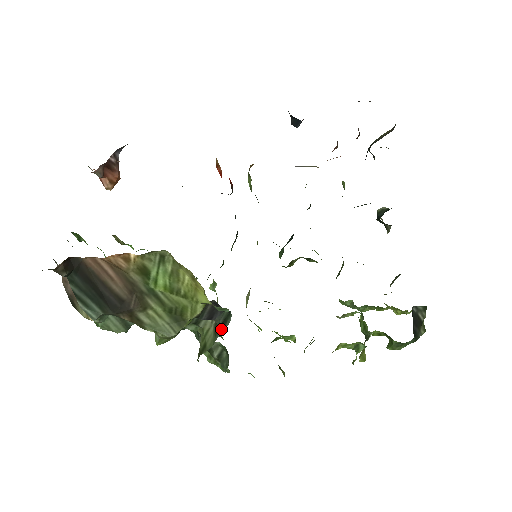
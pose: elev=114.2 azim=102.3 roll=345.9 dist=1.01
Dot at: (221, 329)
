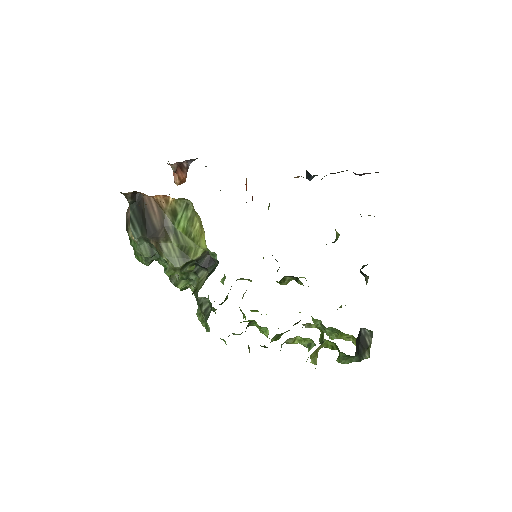
Dot at: (209, 274)
